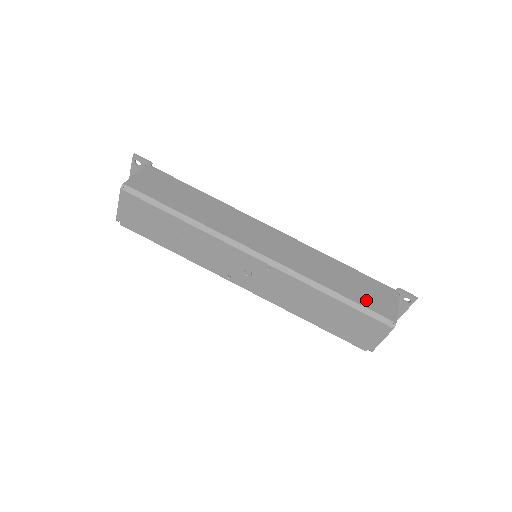
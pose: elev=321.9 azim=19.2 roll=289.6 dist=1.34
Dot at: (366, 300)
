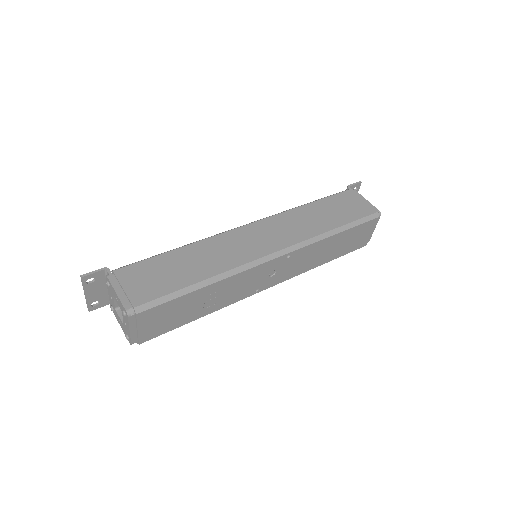
Dot at: (353, 214)
